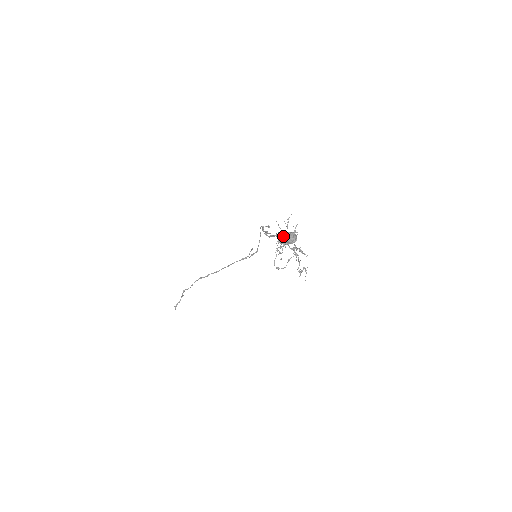
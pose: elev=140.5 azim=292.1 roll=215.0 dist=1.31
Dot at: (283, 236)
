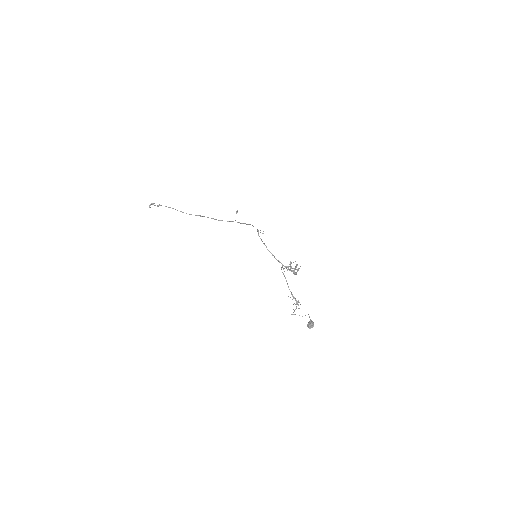
Dot at: (286, 268)
